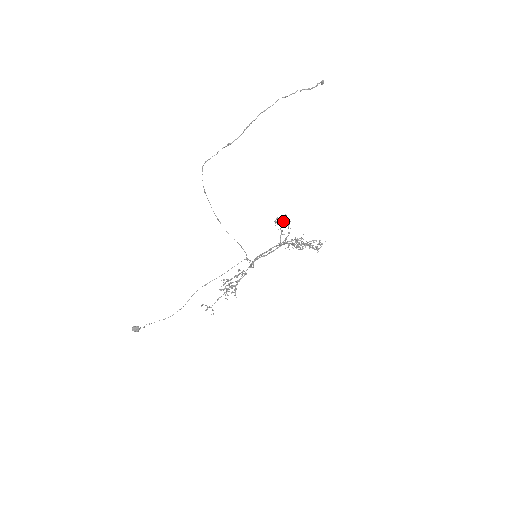
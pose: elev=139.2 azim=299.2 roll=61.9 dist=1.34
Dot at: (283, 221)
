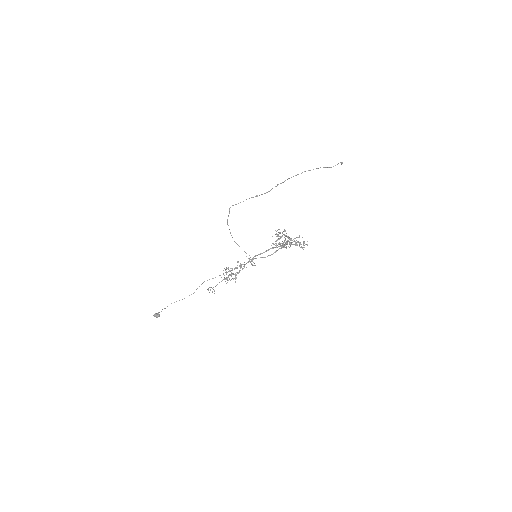
Dot at: (285, 238)
